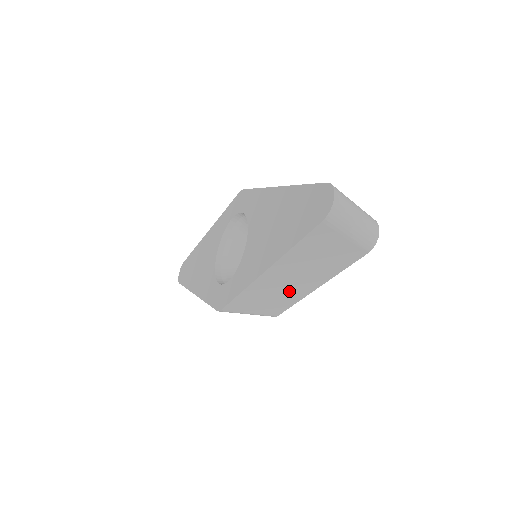
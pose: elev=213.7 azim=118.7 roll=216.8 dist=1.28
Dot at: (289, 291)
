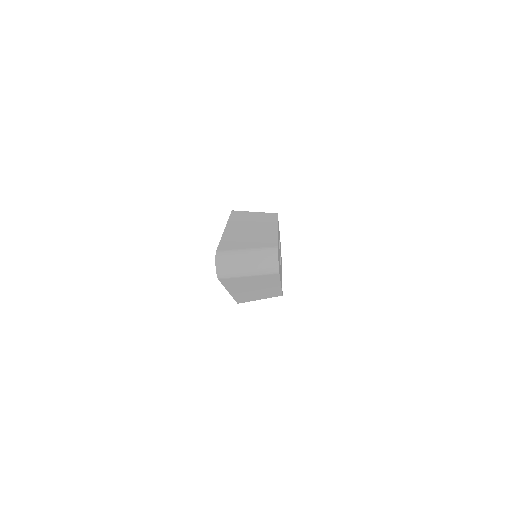
Dot at: (264, 291)
